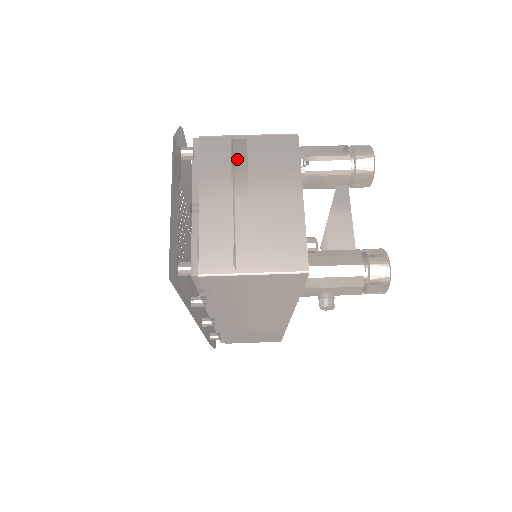
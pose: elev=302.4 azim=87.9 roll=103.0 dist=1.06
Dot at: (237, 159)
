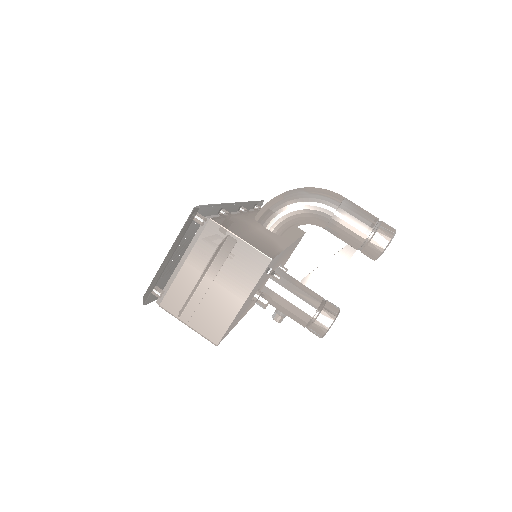
Dot at: (222, 251)
